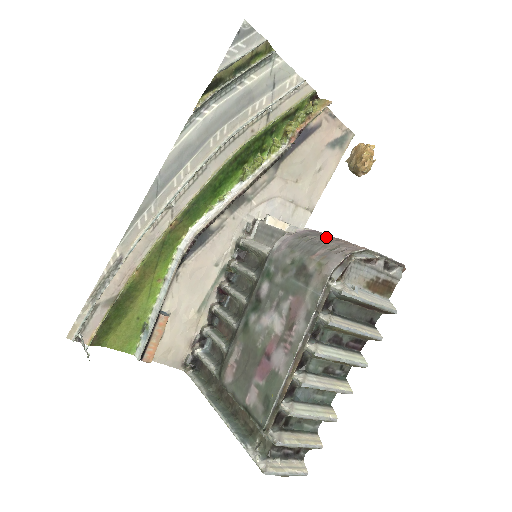
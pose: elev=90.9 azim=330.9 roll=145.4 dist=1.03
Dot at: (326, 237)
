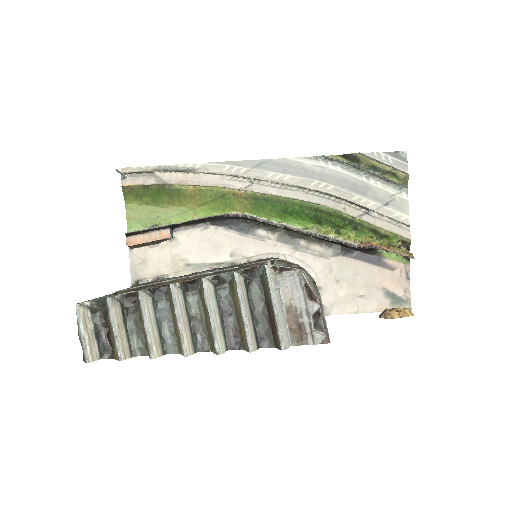
Dot at: occluded
